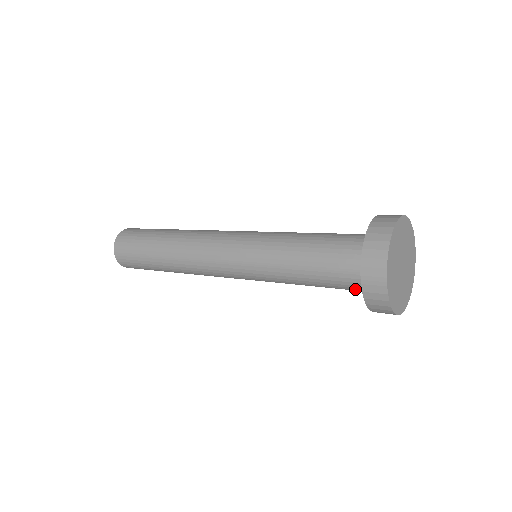
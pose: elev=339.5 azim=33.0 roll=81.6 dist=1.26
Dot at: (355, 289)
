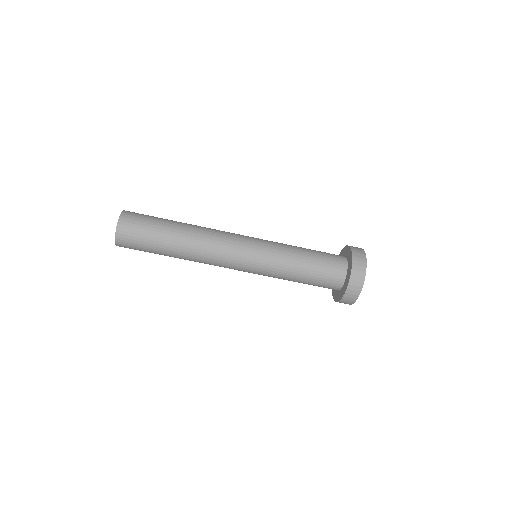
Dot at: (335, 277)
